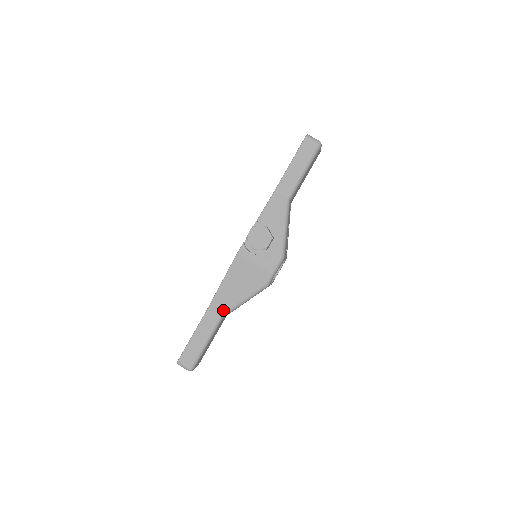
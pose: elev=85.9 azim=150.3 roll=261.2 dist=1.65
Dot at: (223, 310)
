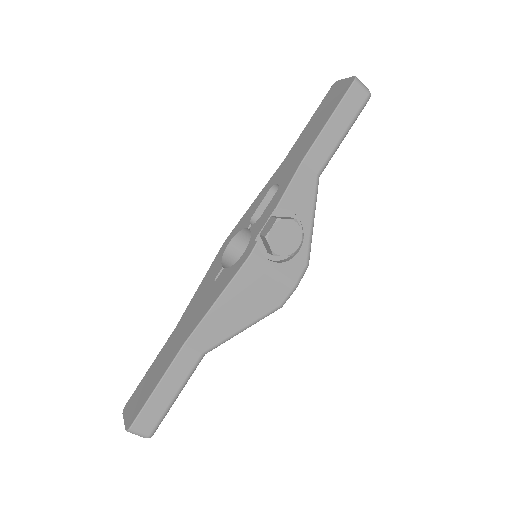
Dot at: (210, 344)
